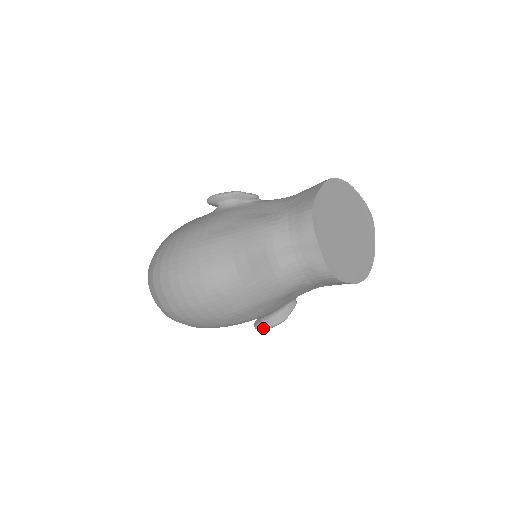
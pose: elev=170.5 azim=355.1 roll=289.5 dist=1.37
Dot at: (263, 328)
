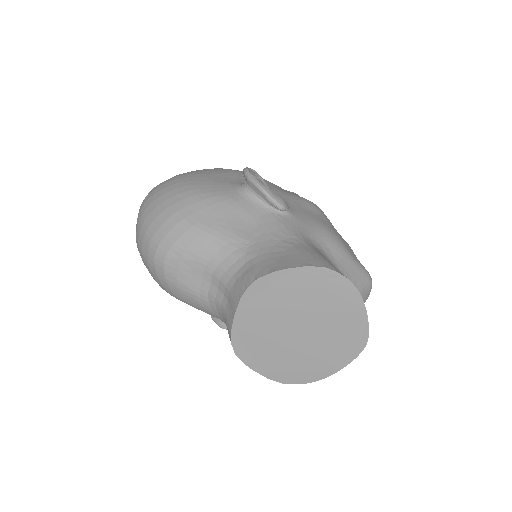
Dot at: occluded
